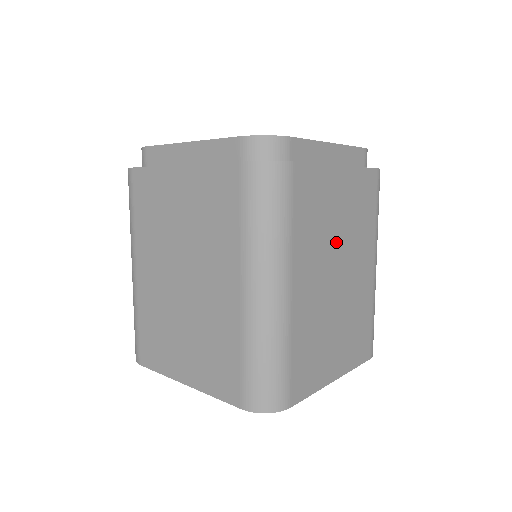
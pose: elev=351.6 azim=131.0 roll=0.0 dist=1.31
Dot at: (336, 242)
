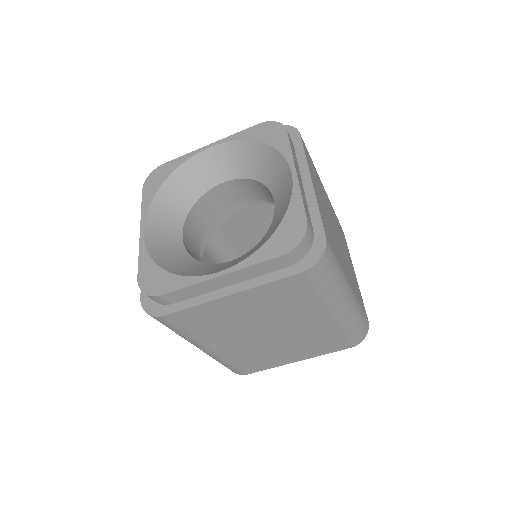
Dot at: (253, 324)
